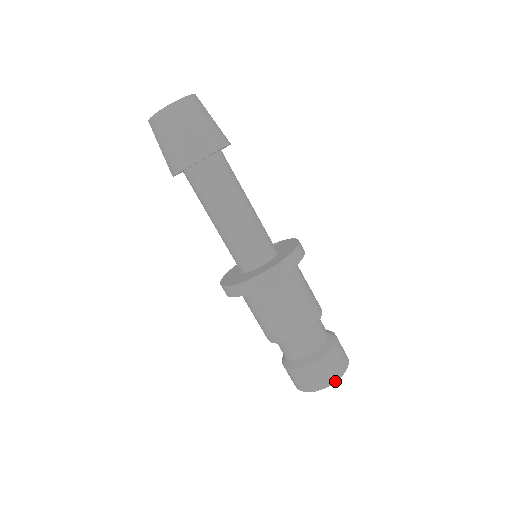
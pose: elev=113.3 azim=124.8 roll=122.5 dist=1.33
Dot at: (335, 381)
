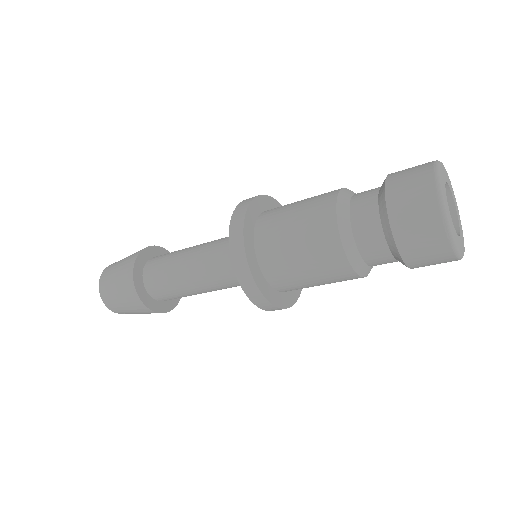
Dot at: (436, 161)
